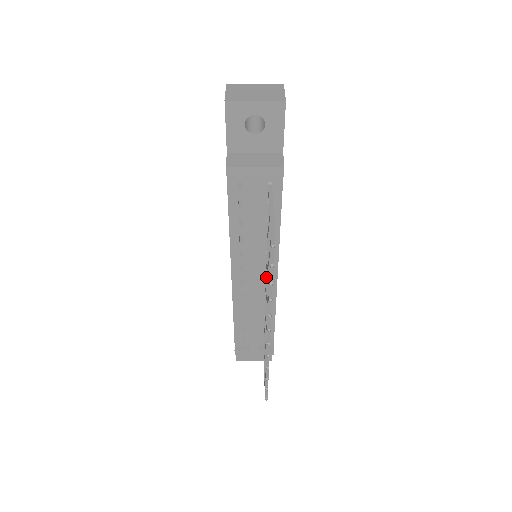
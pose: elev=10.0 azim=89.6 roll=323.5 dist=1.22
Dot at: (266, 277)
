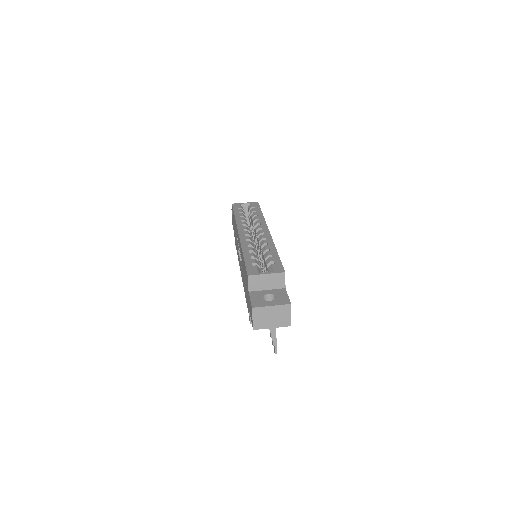
Dot at: occluded
